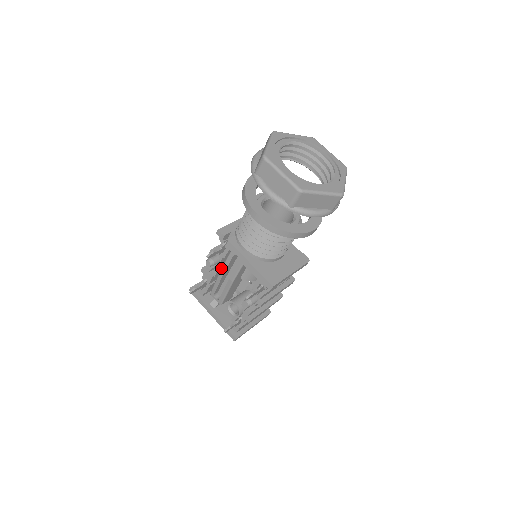
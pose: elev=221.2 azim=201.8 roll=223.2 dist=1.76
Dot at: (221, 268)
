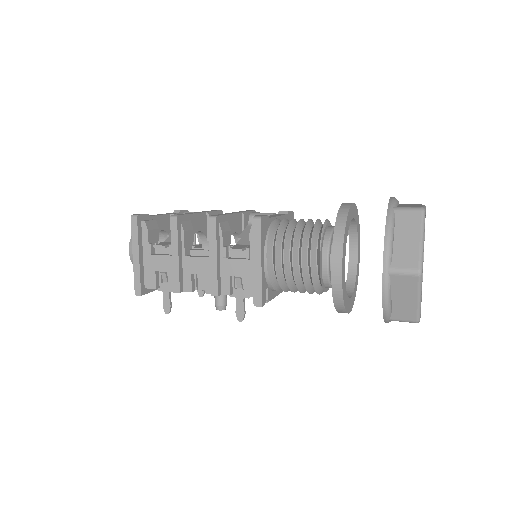
Dot at: occluded
